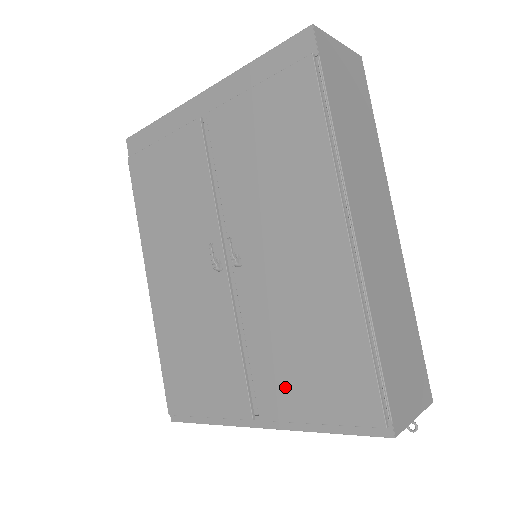
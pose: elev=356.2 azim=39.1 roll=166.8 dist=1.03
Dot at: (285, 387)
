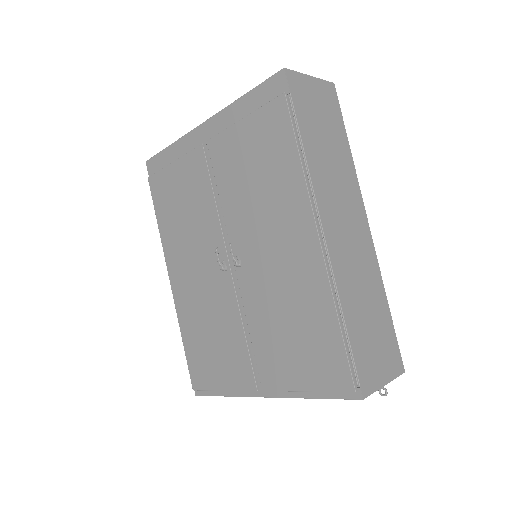
Dot at: (280, 363)
